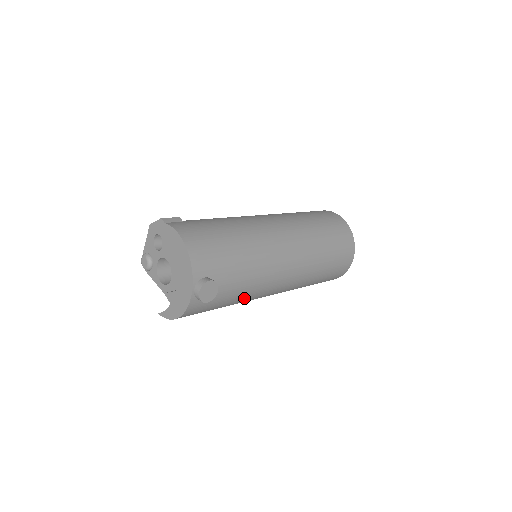
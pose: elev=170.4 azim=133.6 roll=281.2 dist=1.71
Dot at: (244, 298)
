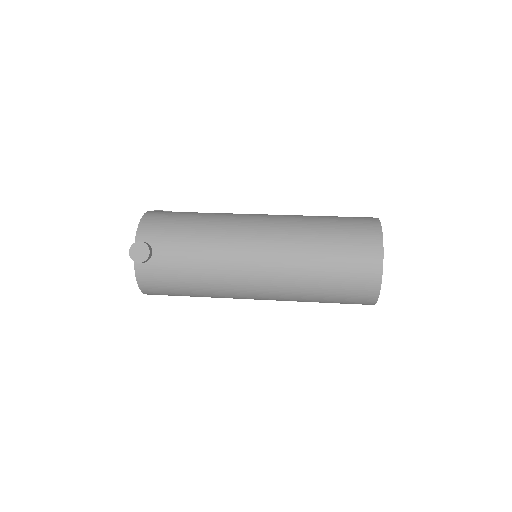
Dot at: (207, 281)
